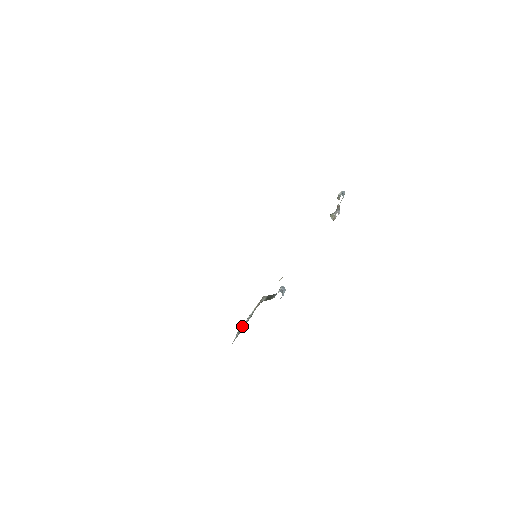
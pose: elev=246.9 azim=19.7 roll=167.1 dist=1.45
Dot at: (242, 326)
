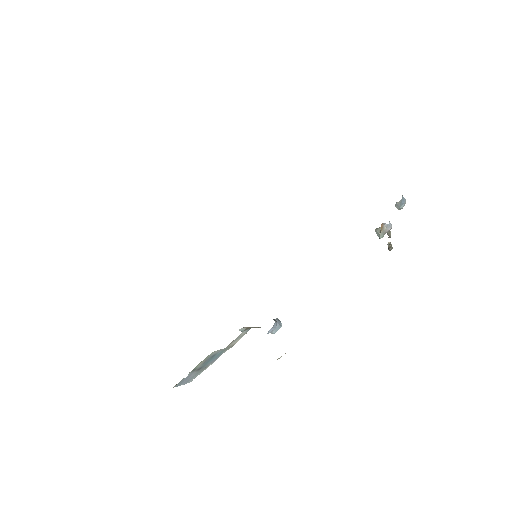
Dot at: (202, 369)
